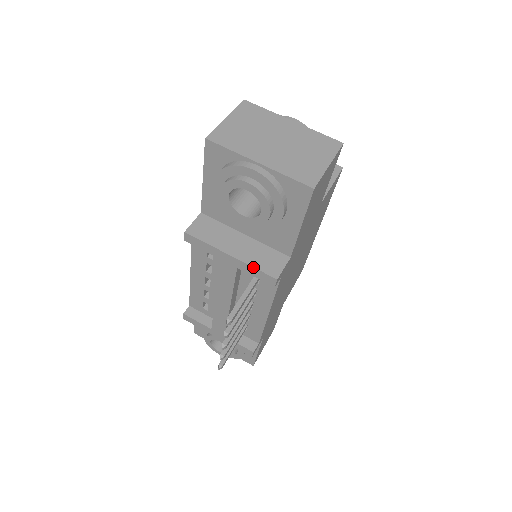
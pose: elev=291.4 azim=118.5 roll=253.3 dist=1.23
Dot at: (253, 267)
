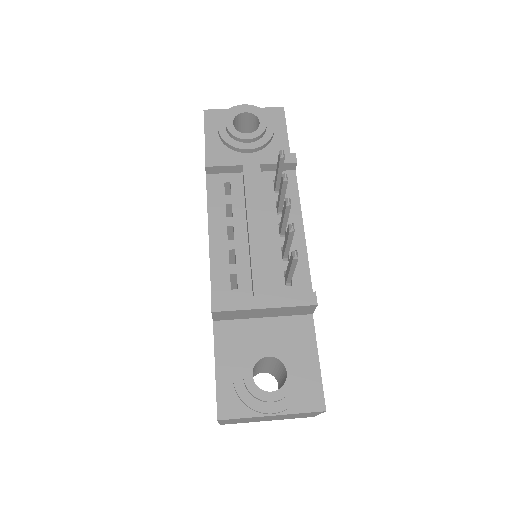
Dot at: (273, 154)
